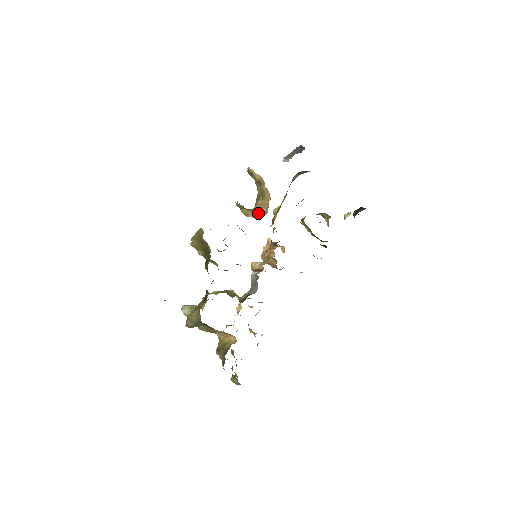
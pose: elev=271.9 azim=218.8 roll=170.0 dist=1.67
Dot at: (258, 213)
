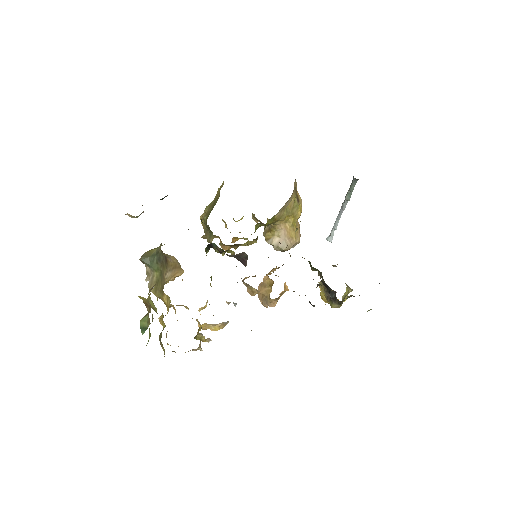
Dot at: (280, 241)
